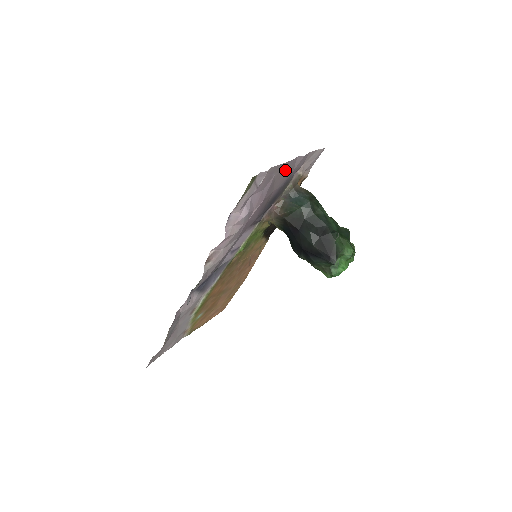
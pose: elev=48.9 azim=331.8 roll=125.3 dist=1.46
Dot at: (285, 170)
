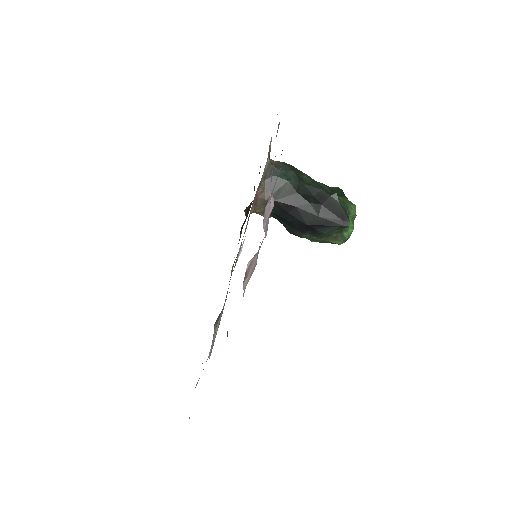
Dot at: occluded
